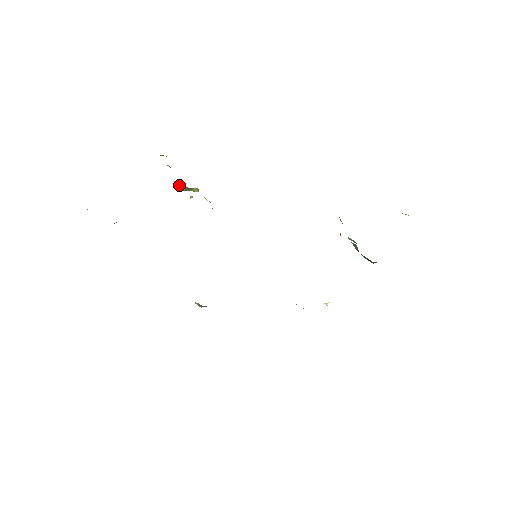
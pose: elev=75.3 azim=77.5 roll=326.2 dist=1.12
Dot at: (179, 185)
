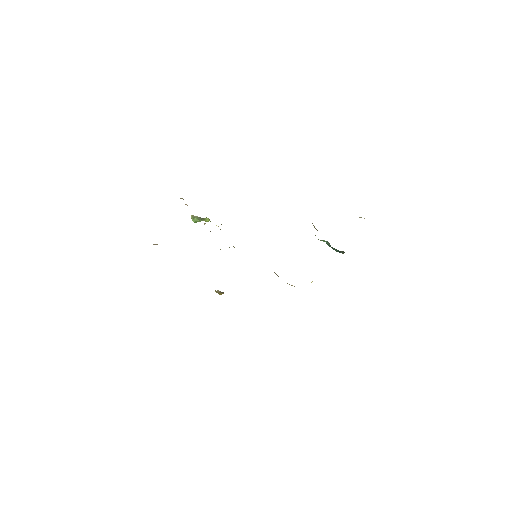
Dot at: (195, 217)
